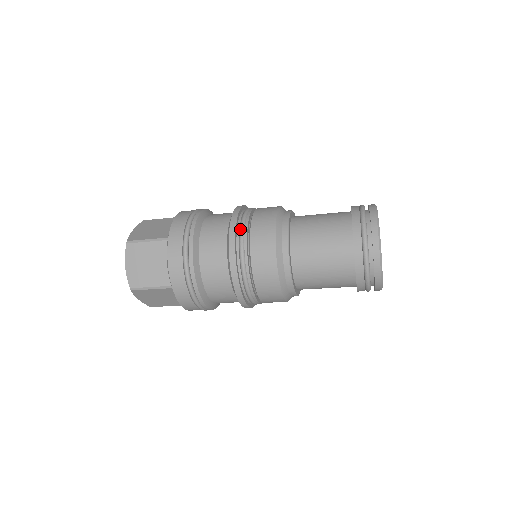
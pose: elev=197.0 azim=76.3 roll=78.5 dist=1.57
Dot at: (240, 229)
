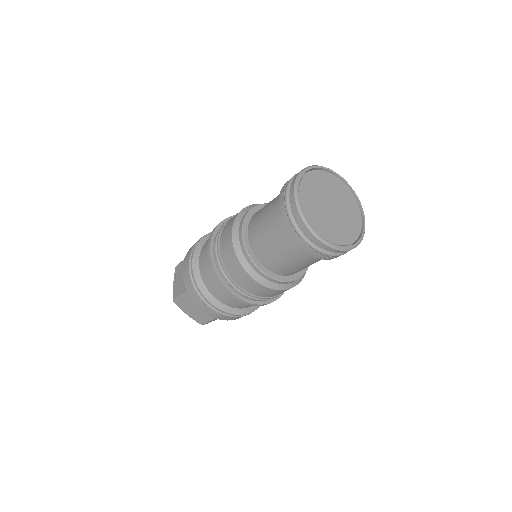
Dot at: (222, 225)
